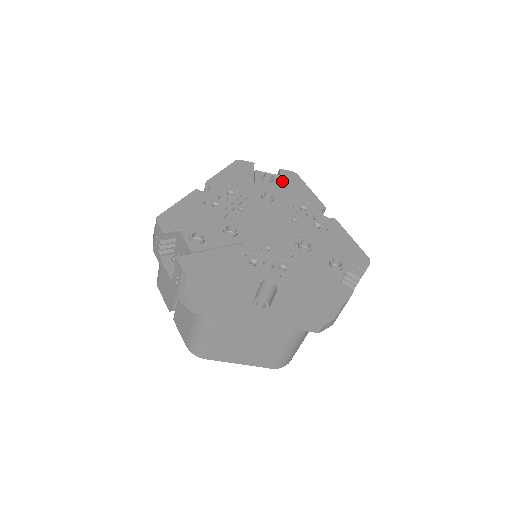
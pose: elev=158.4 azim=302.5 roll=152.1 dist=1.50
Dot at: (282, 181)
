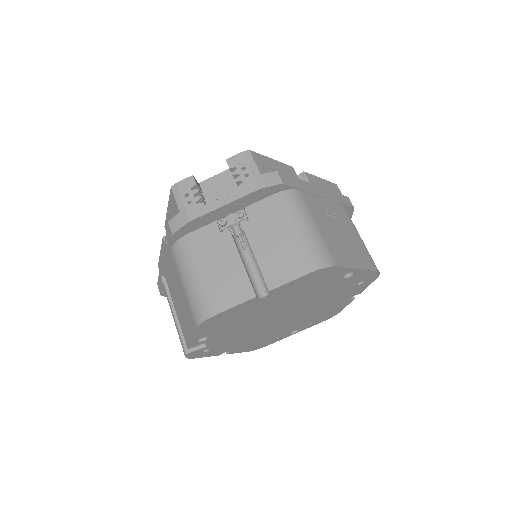
Dot at: occluded
